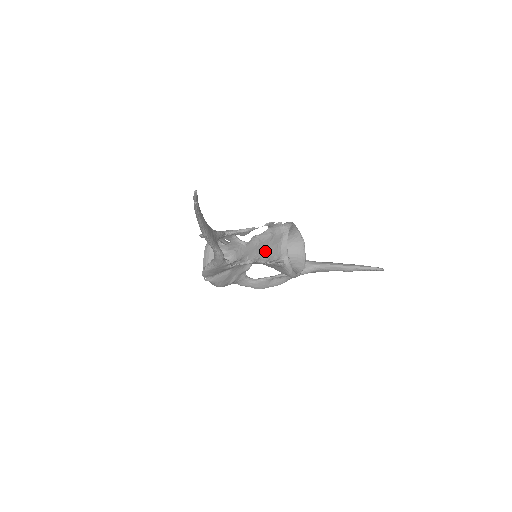
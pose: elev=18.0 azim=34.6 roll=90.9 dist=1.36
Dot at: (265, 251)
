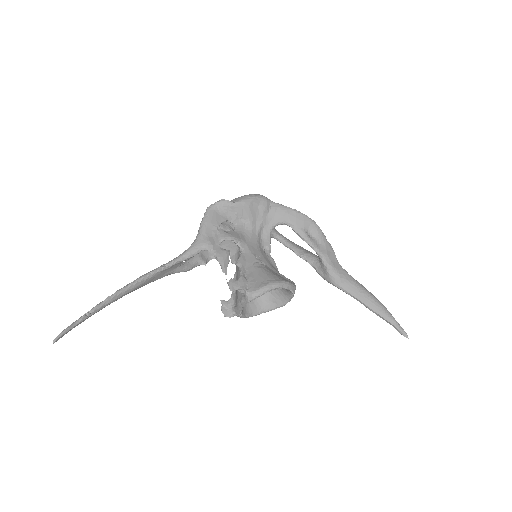
Dot at: occluded
